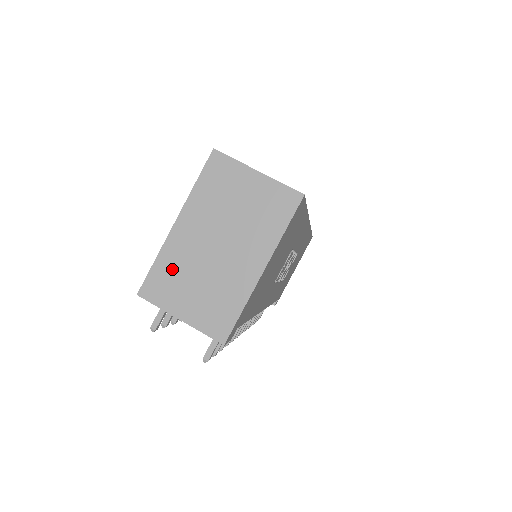
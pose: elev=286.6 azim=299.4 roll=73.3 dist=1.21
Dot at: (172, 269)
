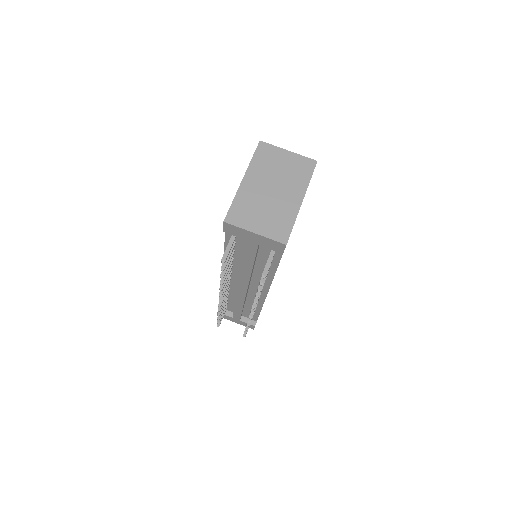
Dot at: (245, 205)
